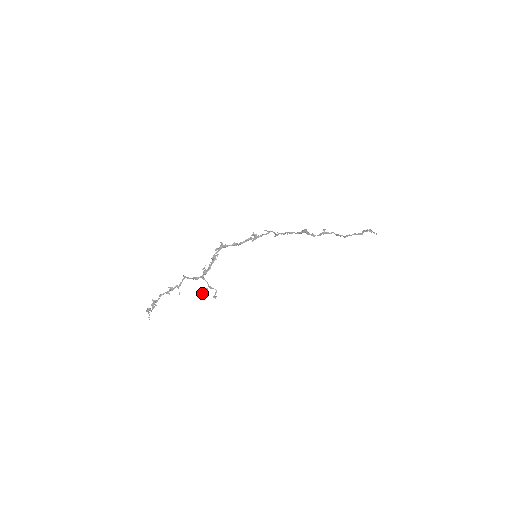
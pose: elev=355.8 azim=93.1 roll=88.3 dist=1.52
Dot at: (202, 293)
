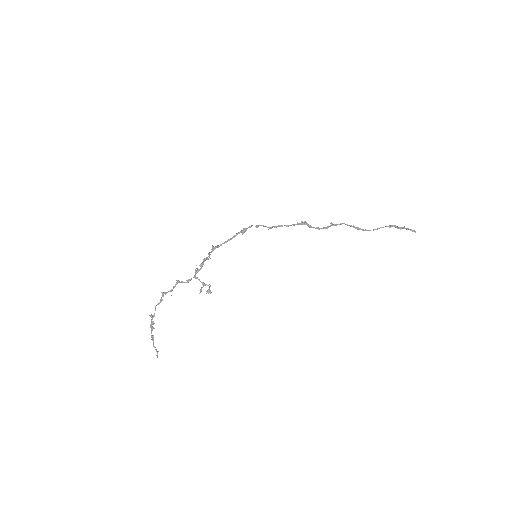
Dot at: occluded
